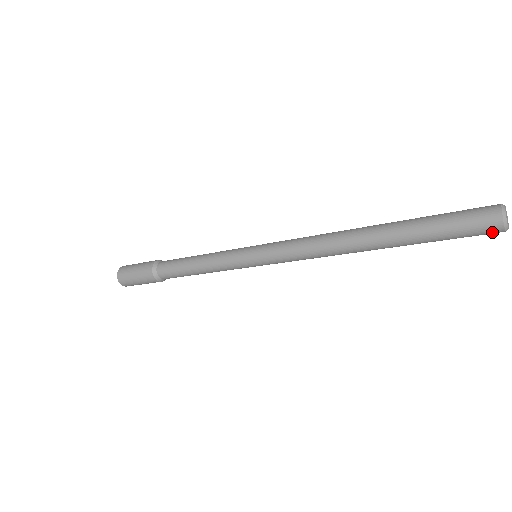
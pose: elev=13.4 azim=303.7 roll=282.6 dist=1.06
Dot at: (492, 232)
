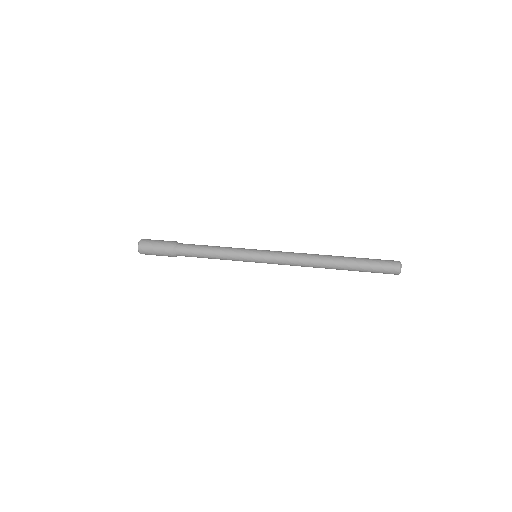
Dot at: occluded
